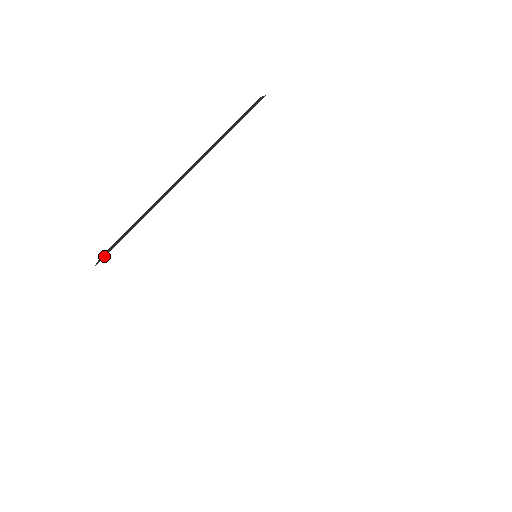
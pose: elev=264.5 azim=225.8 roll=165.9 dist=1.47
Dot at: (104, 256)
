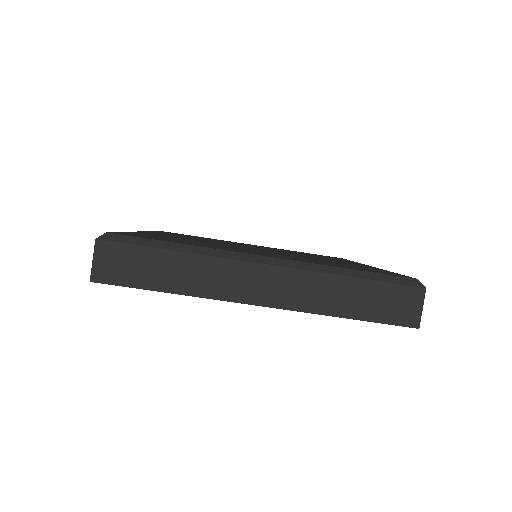
Dot at: (110, 283)
